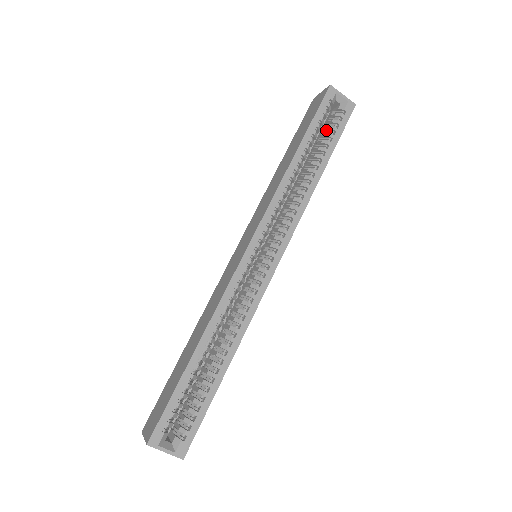
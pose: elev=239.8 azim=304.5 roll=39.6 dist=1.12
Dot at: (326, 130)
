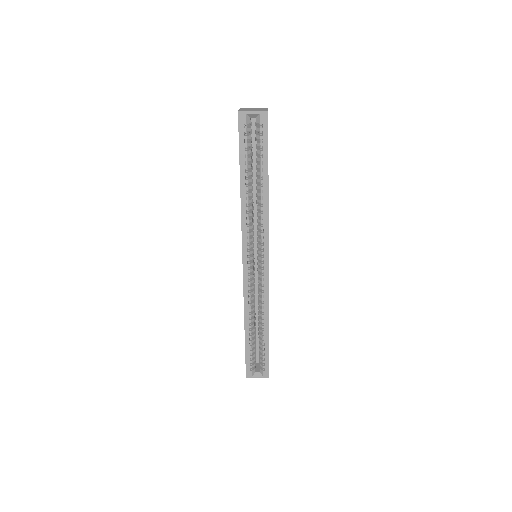
Dot at: (256, 145)
